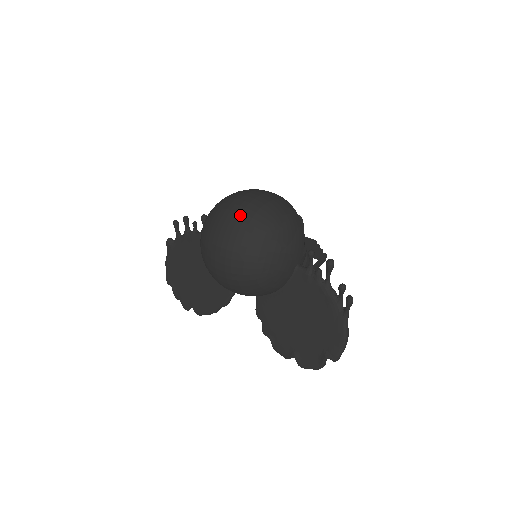
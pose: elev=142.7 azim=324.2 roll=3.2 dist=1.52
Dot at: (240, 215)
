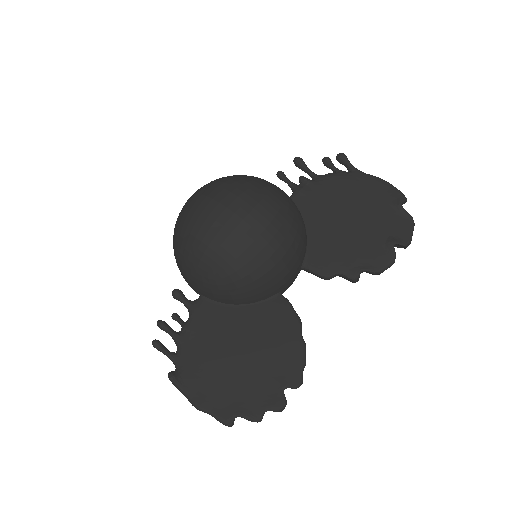
Dot at: (204, 189)
